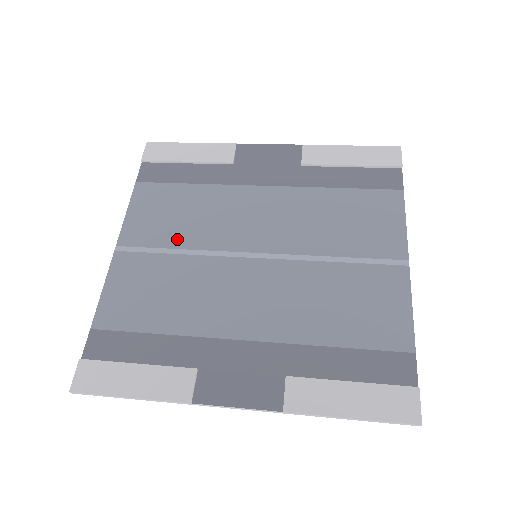
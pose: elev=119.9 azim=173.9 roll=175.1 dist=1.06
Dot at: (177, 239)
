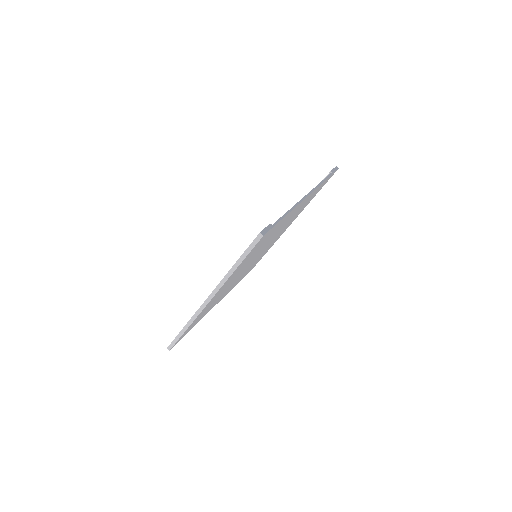
Dot at: occluded
